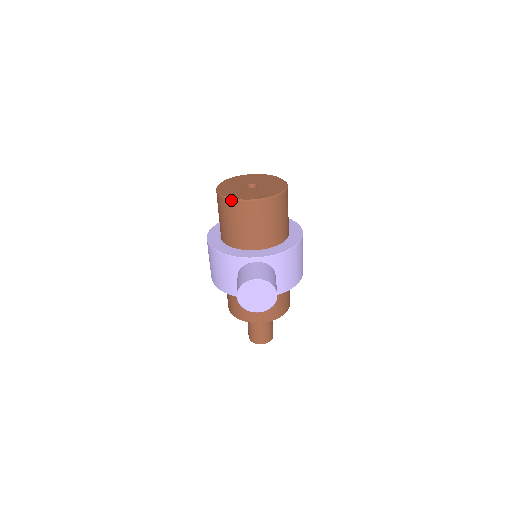
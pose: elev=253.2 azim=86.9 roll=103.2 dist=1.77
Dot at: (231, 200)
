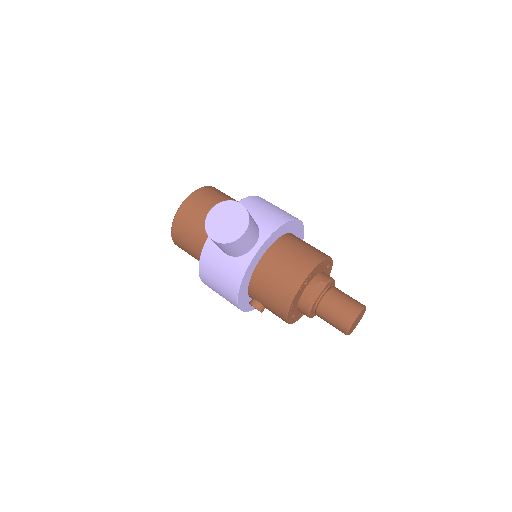
Dot at: (173, 222)
